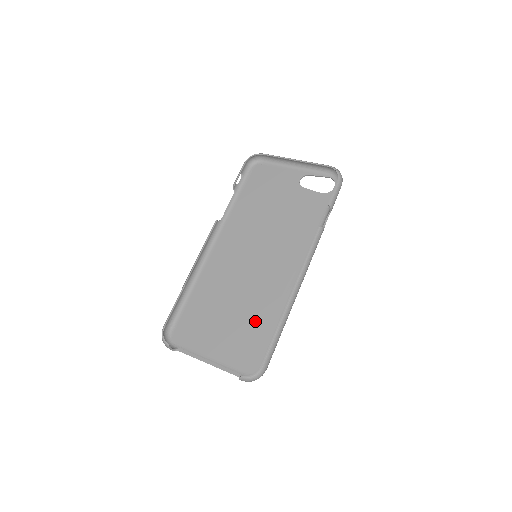
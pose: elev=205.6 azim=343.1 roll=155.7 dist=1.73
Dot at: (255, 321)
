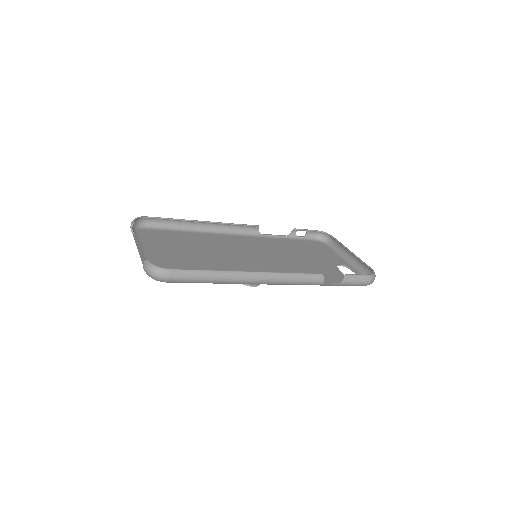
Dot at: (203, 267)
